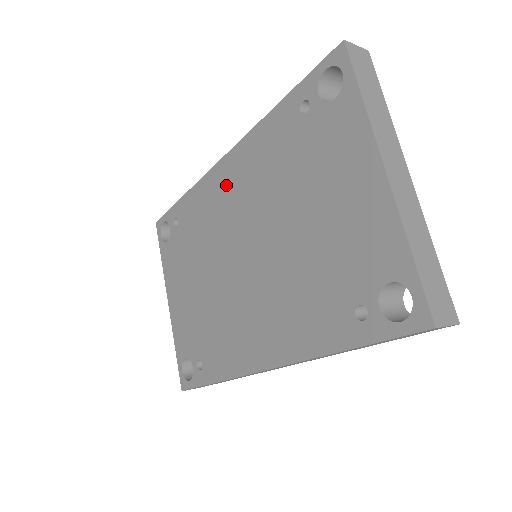
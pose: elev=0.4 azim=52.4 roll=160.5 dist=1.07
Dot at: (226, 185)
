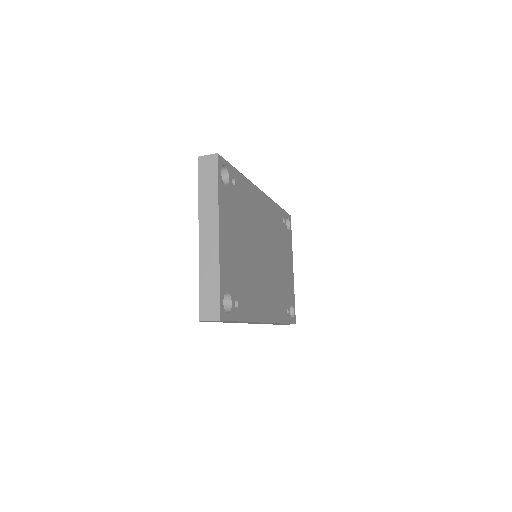
Dot at: occluded
